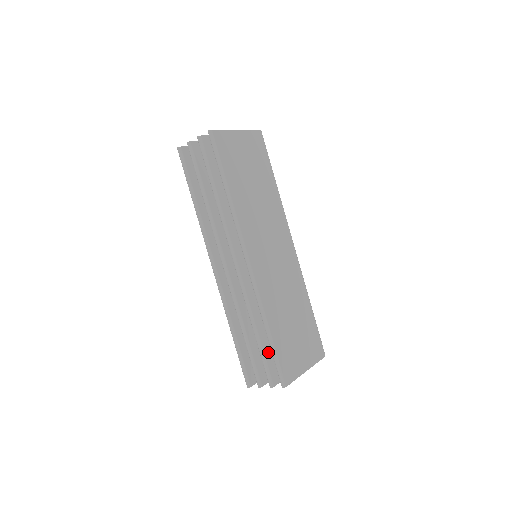
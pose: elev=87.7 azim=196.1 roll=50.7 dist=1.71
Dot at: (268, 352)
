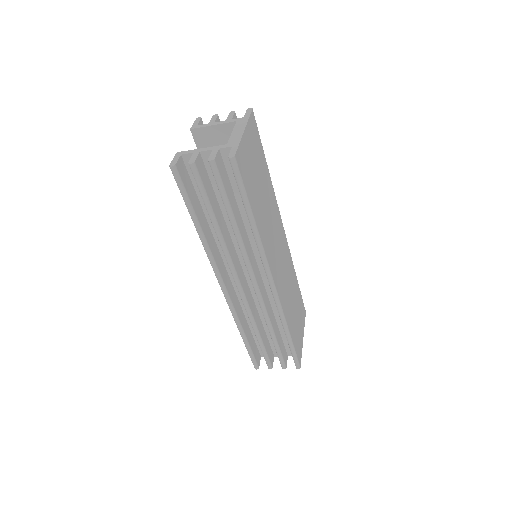
Dot at: (280, 344)
